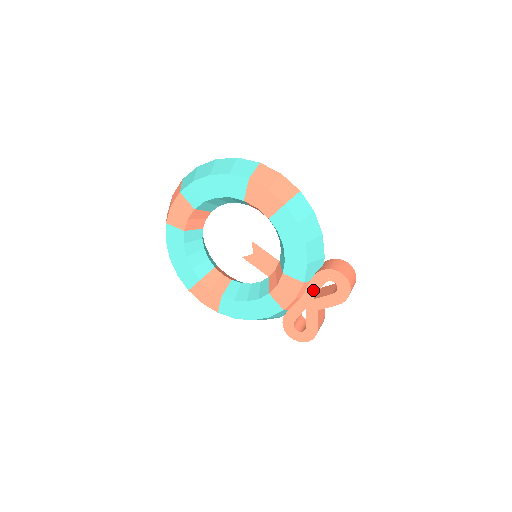
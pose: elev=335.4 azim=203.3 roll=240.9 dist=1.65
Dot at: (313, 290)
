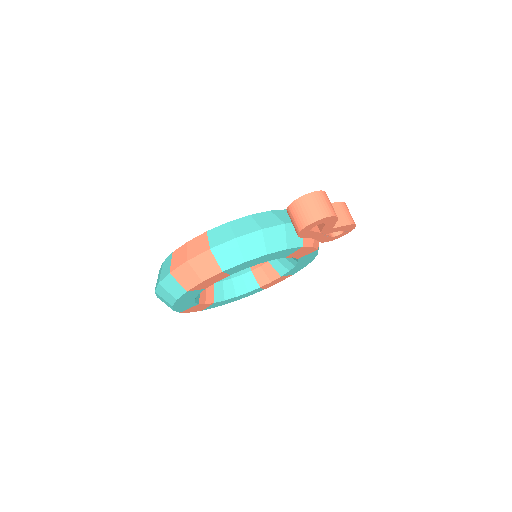
Dot at: (312, 235)
